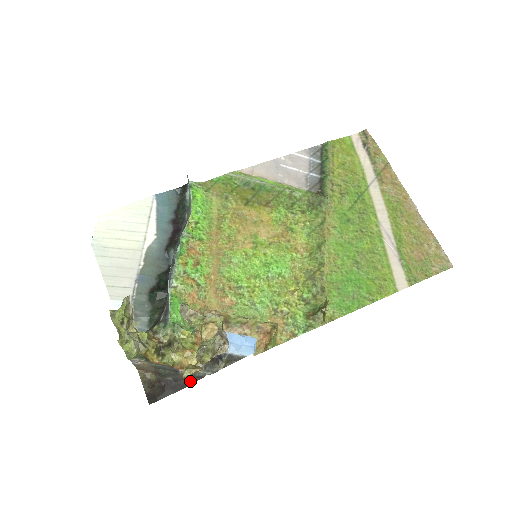
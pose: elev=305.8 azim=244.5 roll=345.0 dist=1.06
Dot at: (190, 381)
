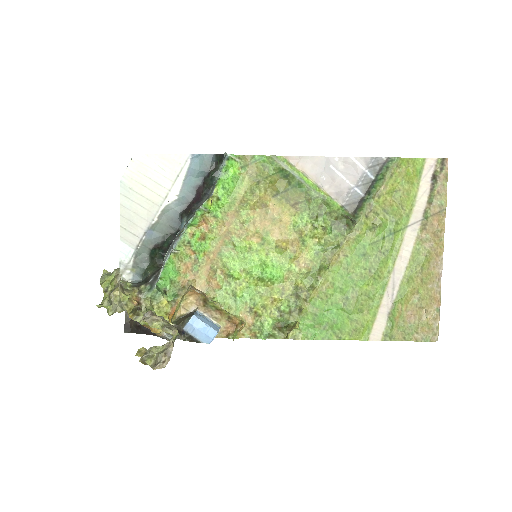
Dot at: occluded
